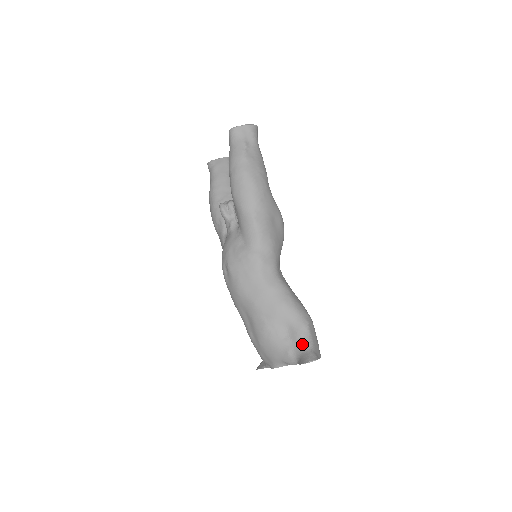
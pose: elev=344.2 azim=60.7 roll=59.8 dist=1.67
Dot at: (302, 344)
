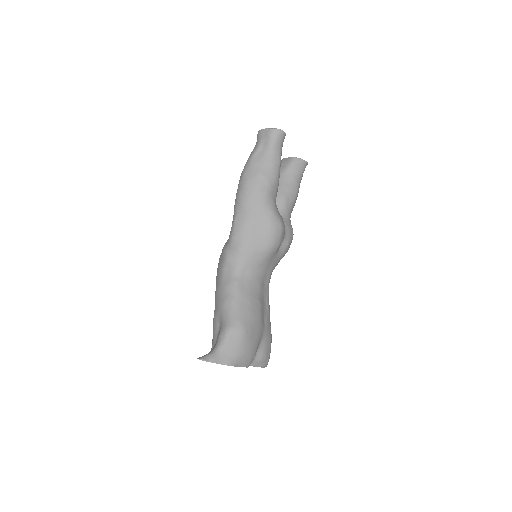
Dot at: (216, 344)
